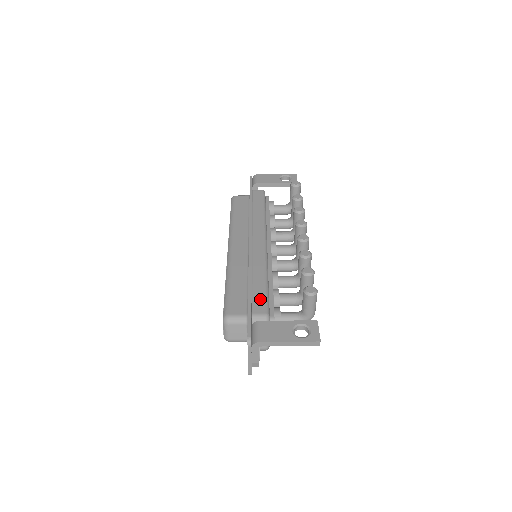
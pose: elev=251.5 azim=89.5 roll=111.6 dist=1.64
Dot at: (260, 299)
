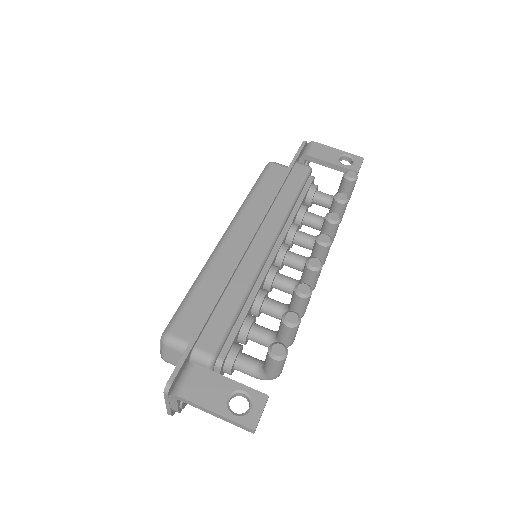
Dot at: (216, 329)
